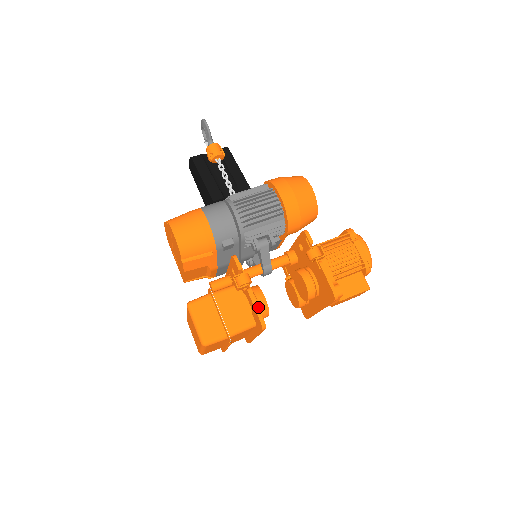
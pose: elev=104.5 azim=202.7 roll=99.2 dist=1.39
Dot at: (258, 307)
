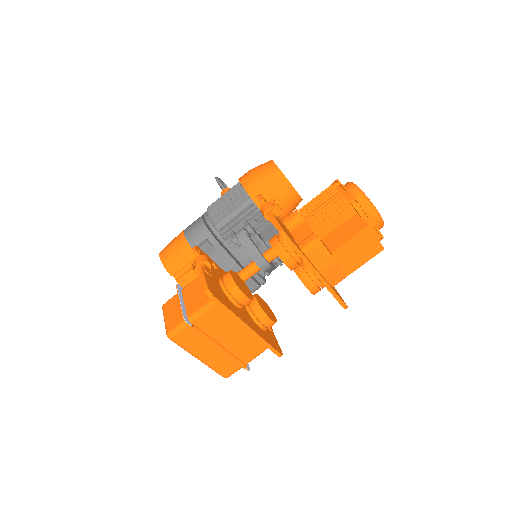
Dot at: (204, 278)
